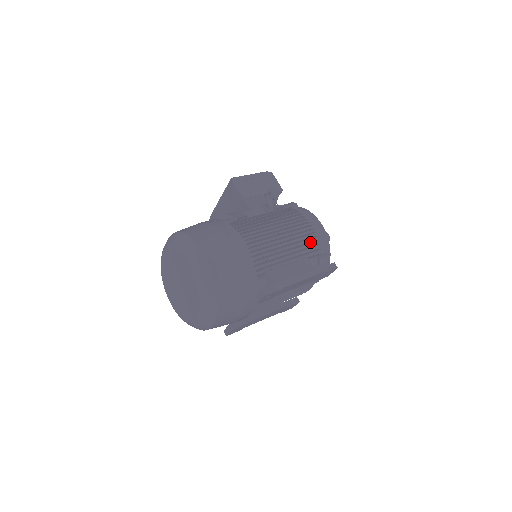
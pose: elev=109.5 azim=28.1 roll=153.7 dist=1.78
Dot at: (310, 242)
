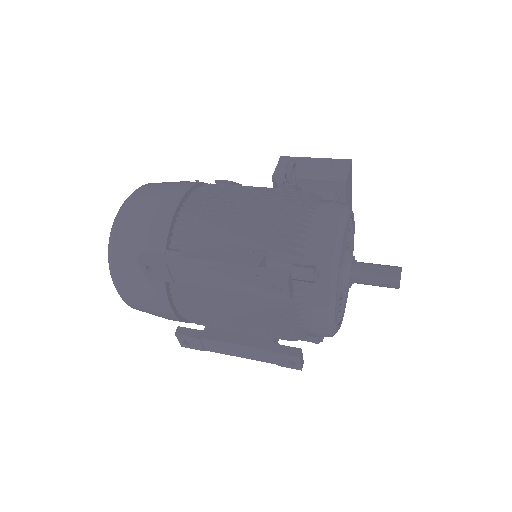
Dot at: (285, 234)
